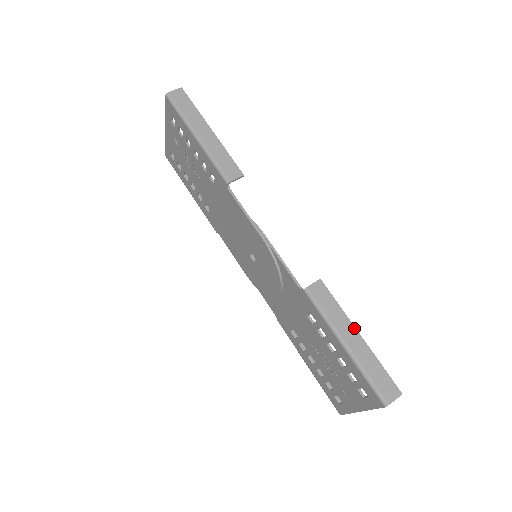
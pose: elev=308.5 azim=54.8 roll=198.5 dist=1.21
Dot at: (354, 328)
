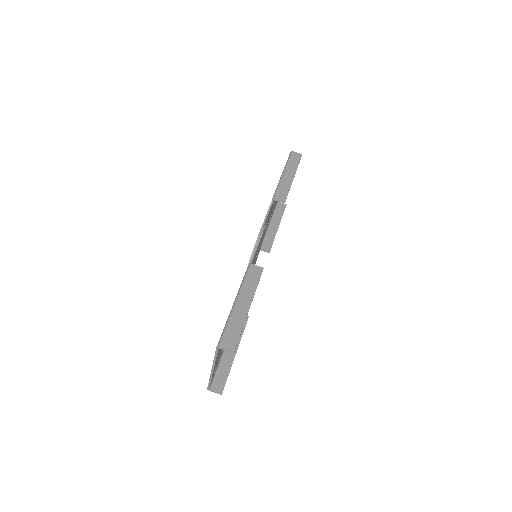
Dot at: (251, 301)
